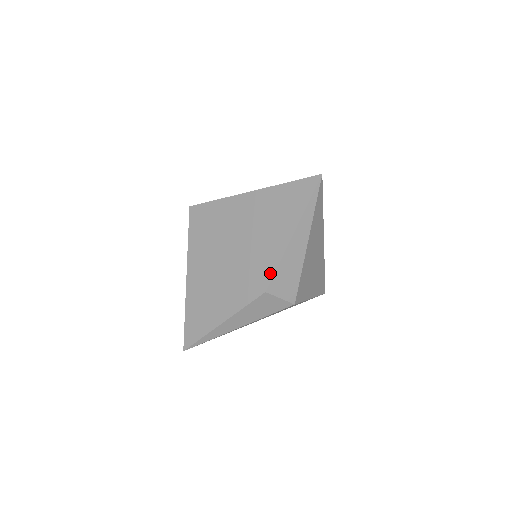
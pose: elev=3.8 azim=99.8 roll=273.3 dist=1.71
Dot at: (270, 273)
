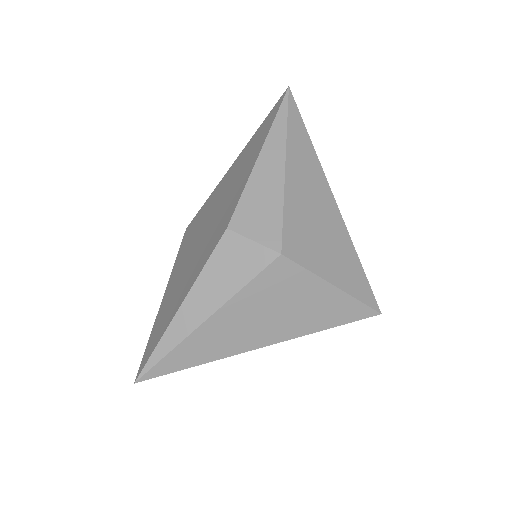
Dot at: (234, 206)
